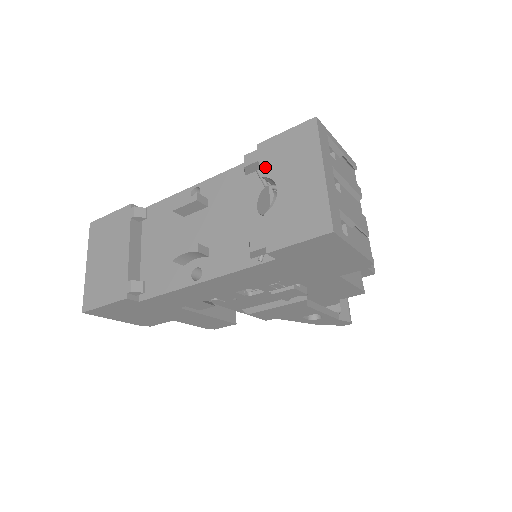
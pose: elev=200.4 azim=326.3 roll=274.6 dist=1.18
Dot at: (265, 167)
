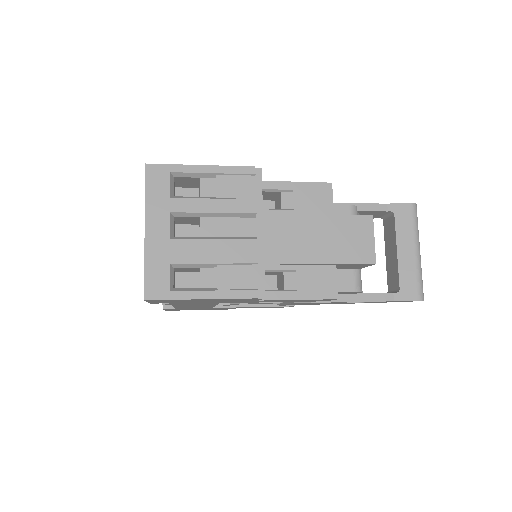
Dot at: occluded
